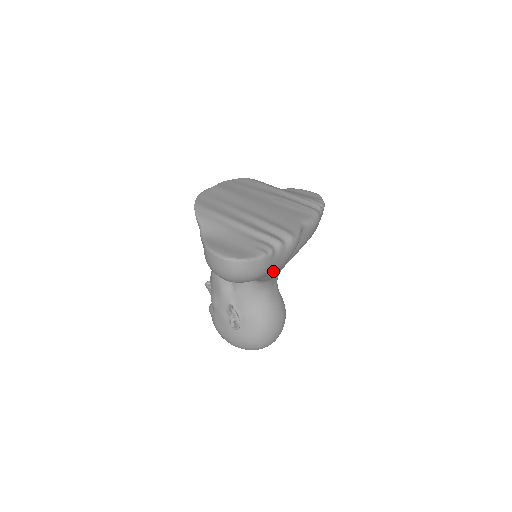
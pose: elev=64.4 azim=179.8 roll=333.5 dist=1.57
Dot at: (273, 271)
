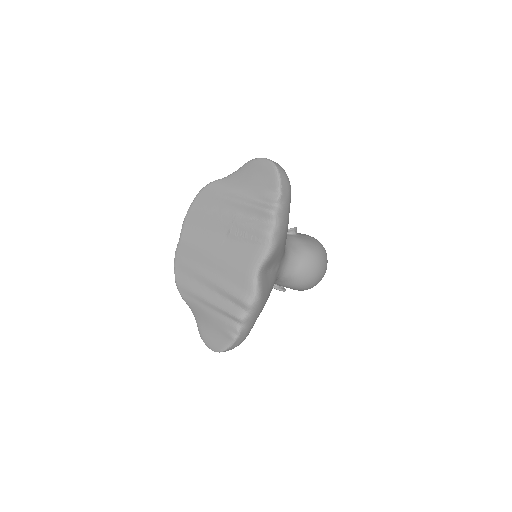
Dot at: occluded
